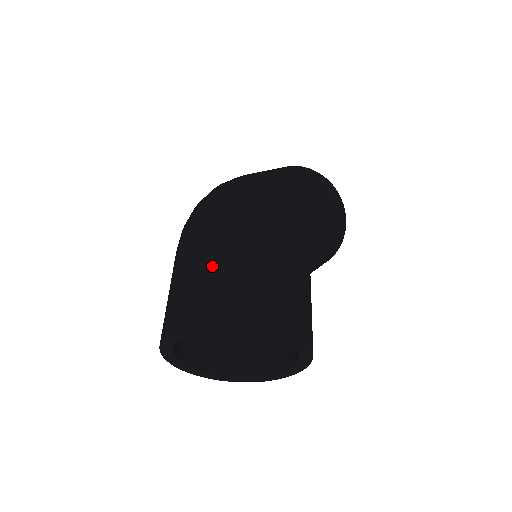
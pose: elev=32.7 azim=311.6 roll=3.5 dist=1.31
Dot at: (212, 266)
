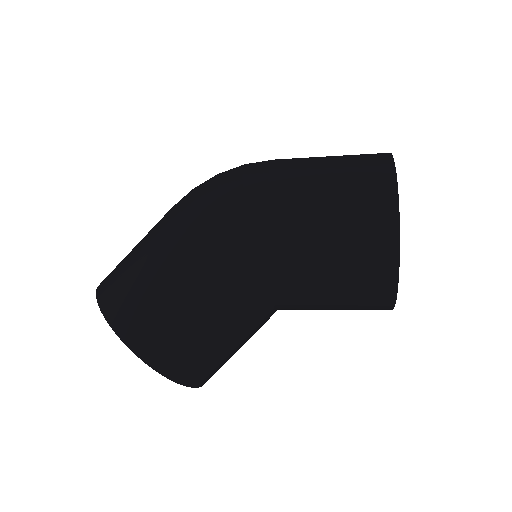
Dot at: (137, 244)
